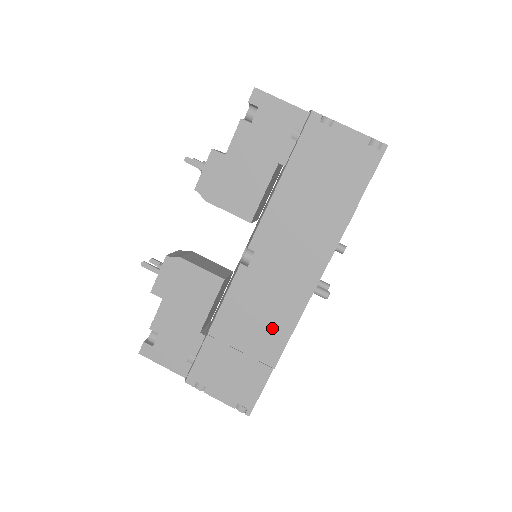
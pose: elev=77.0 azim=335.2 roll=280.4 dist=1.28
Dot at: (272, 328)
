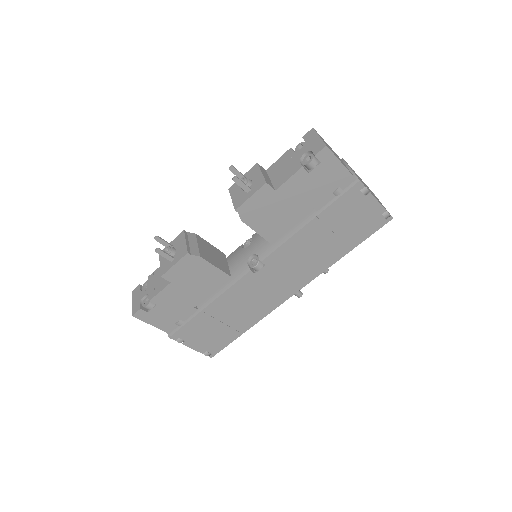
Dot at: (254, 312)
